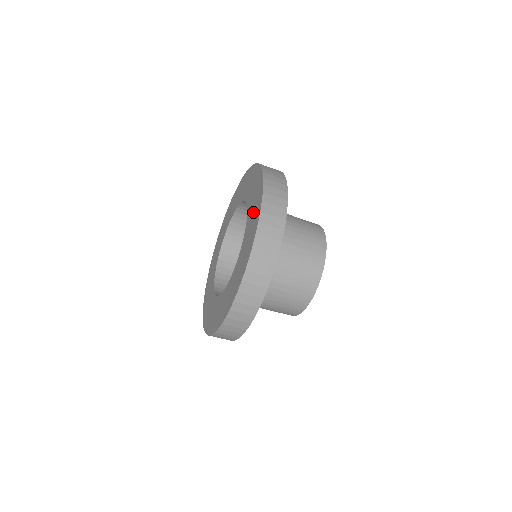
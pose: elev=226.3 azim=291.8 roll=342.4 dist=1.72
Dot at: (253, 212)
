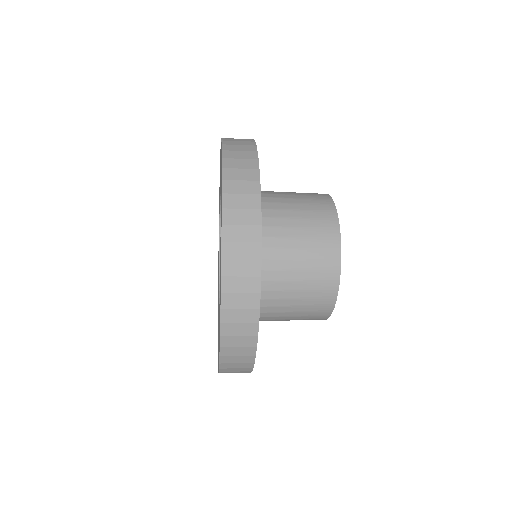
Dot at: occluded
